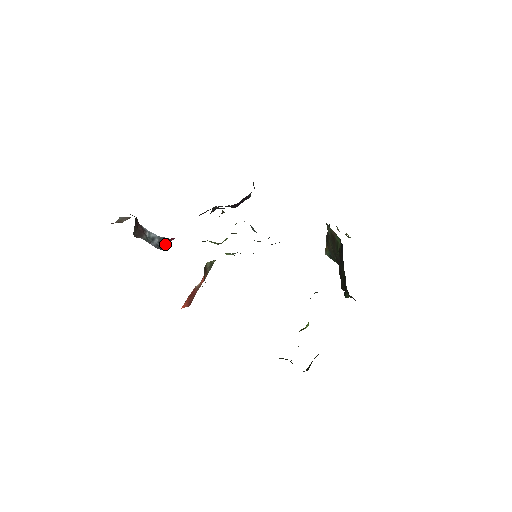
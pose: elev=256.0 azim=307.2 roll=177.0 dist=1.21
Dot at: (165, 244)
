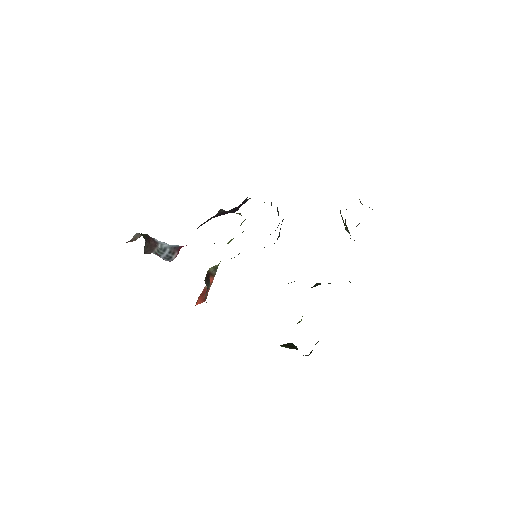
Dot at: (175, 253)
